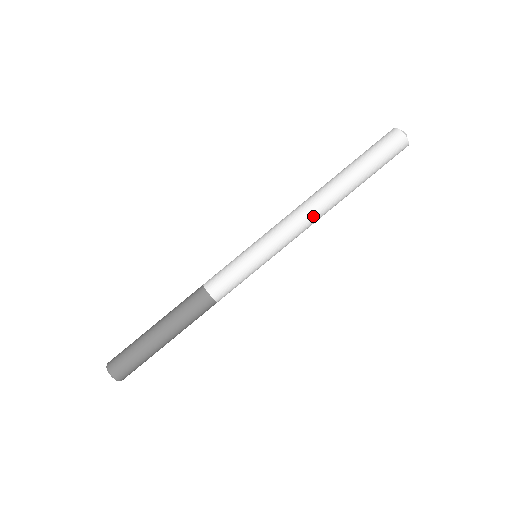
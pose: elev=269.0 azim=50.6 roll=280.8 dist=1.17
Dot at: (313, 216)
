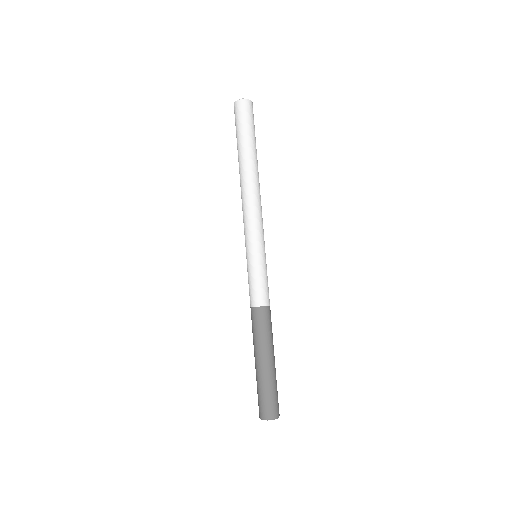
Dot at: (258, 197)
